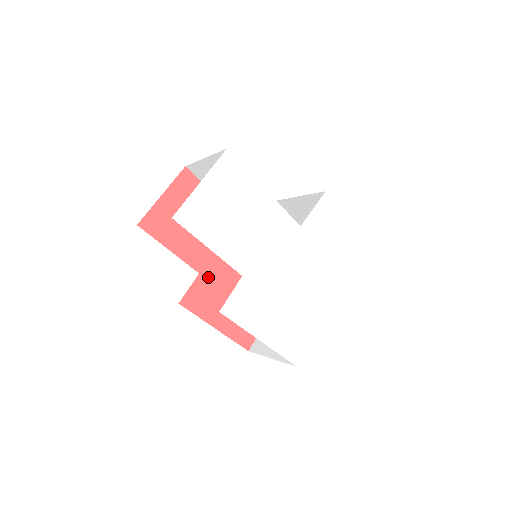
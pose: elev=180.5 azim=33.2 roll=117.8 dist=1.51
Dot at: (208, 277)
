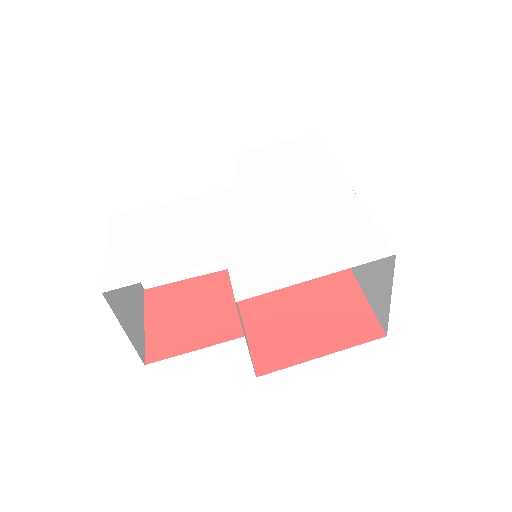
Dot at: (259, 329)
